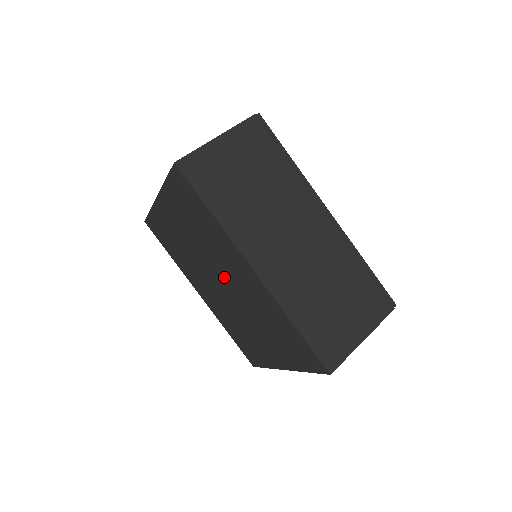
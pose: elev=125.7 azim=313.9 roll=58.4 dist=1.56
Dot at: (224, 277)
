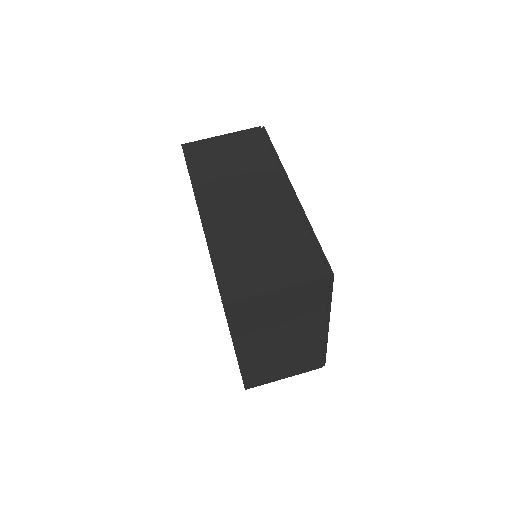
Dot at: occluded
